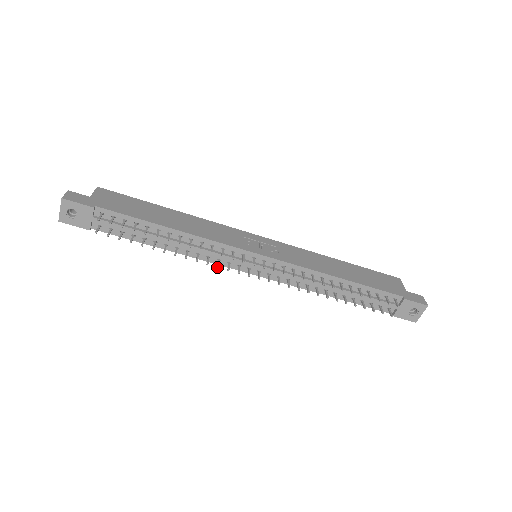
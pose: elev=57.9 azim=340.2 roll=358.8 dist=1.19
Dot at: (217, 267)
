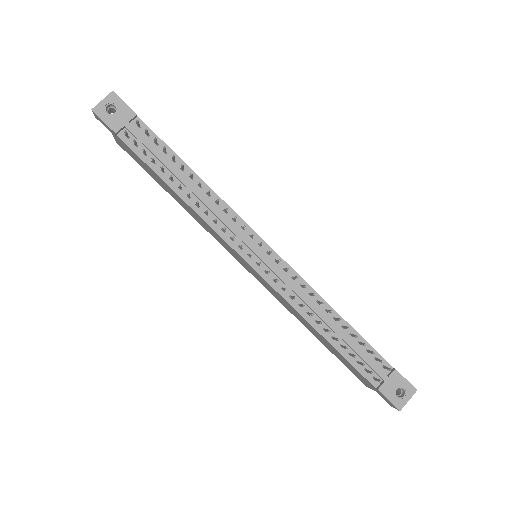
Dot at: (224, 228)
